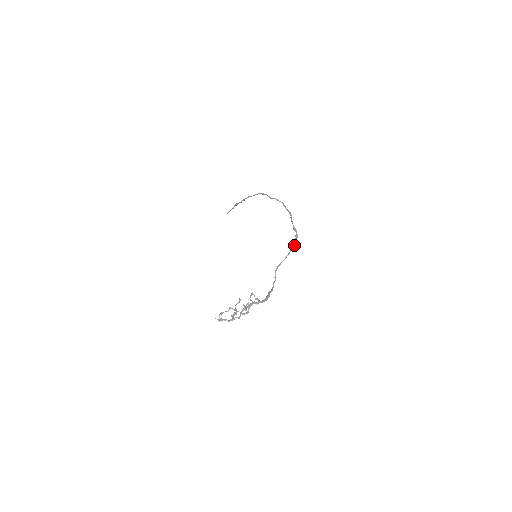
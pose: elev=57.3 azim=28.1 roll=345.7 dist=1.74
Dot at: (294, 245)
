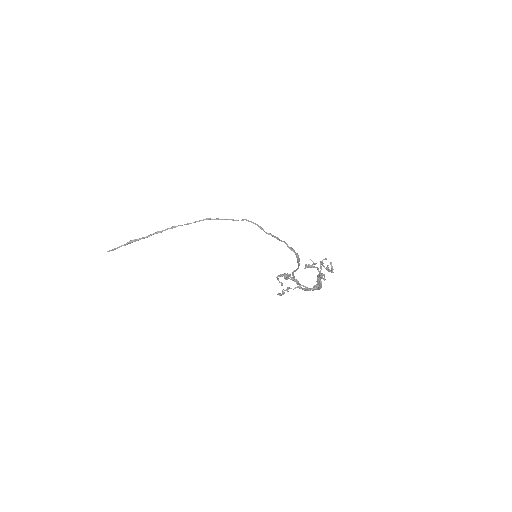
Dot at: (299, 261)
